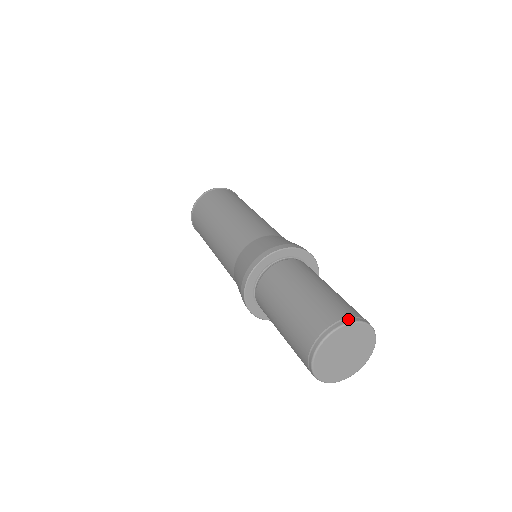
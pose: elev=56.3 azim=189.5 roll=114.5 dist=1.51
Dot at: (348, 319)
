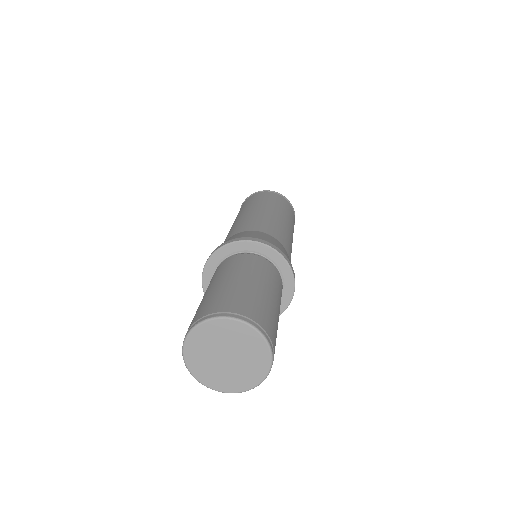
Dot at: (266, 333)
